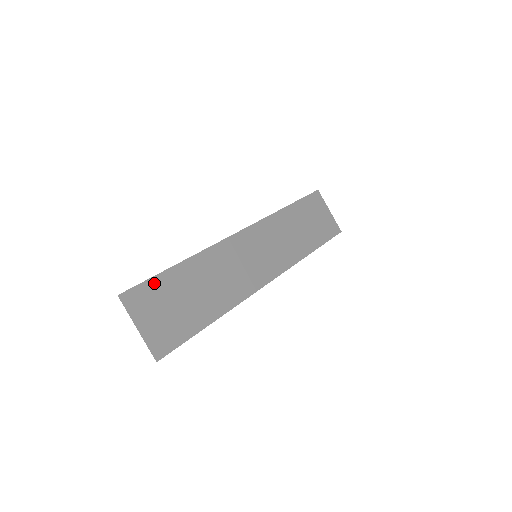
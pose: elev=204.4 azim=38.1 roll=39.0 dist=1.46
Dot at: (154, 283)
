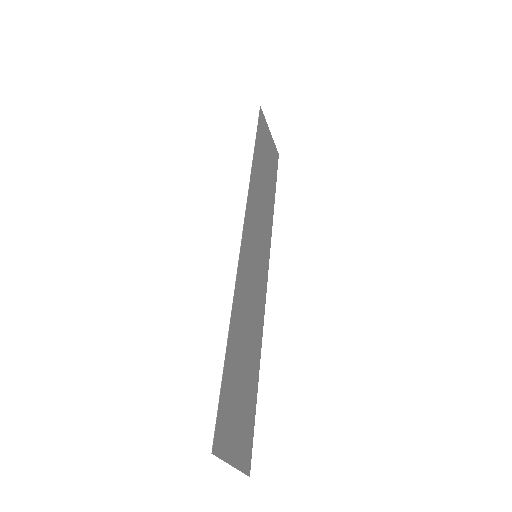
Dot at: (224, 394)
